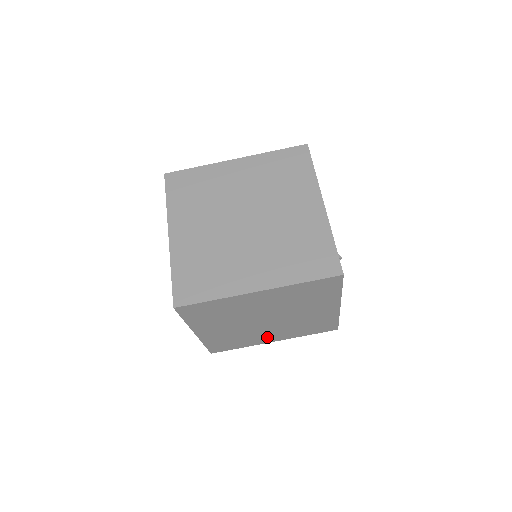
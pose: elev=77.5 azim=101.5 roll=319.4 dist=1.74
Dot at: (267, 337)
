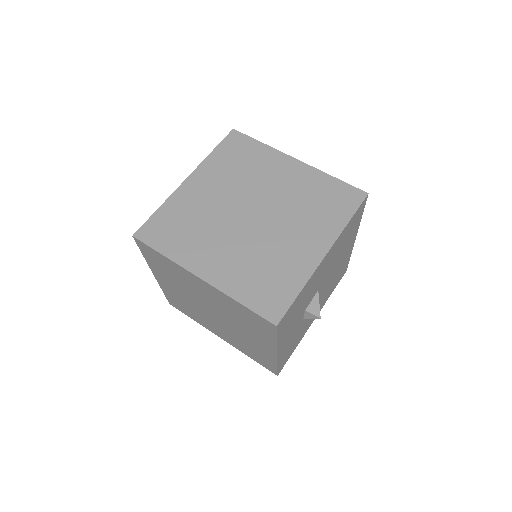
Dot at: (215, 329)
